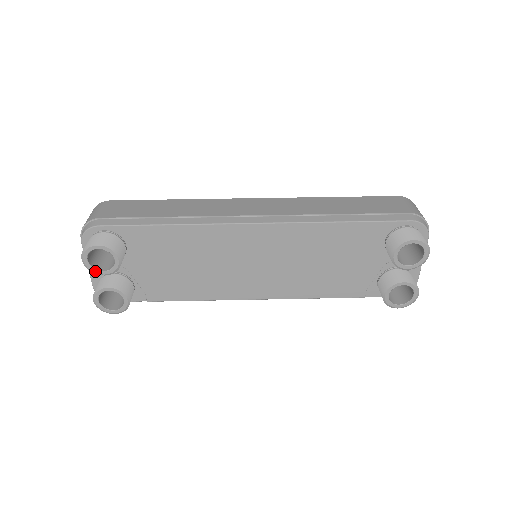
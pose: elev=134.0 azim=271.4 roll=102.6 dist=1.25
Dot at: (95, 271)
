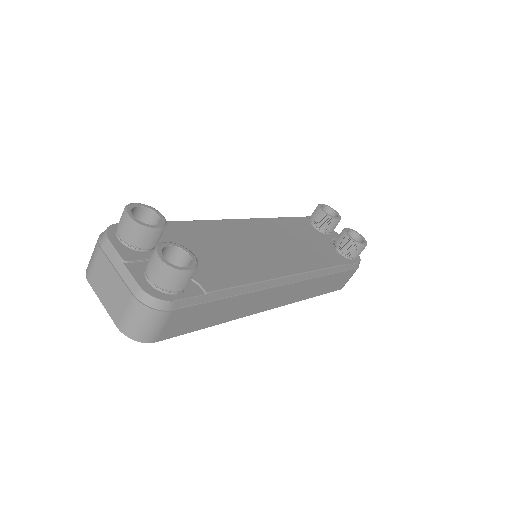
Dot at: (145, 225)
